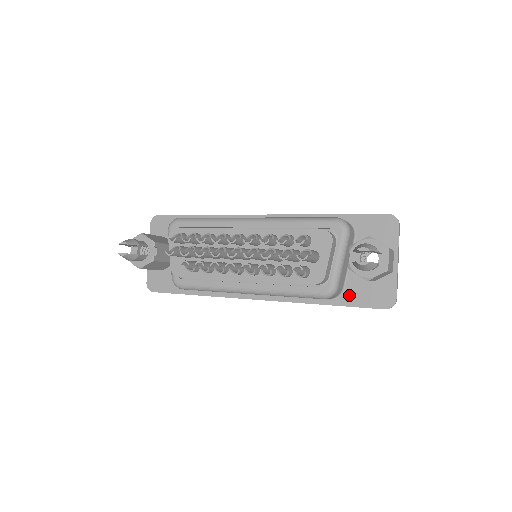
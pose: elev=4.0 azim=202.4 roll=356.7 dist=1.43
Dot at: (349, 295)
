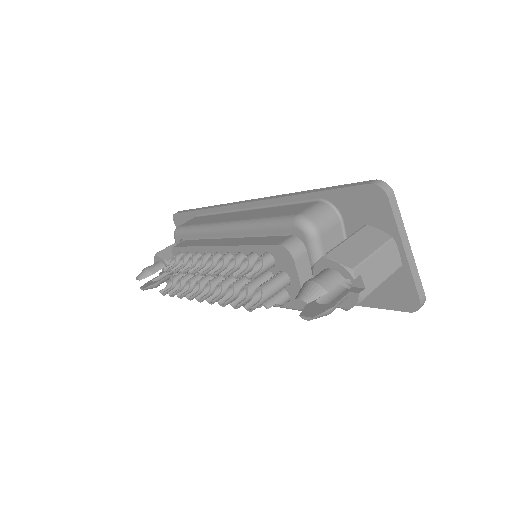
Dot at: occluded
